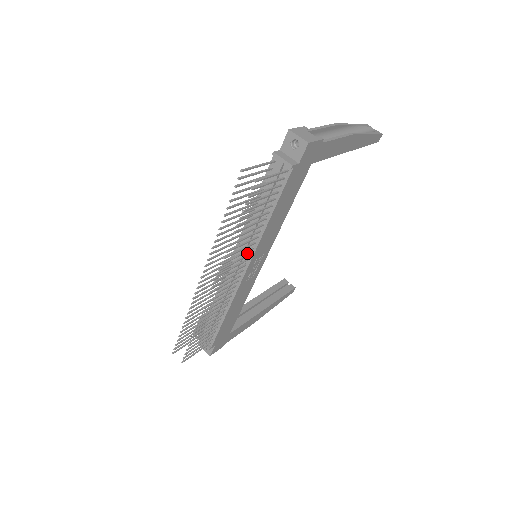
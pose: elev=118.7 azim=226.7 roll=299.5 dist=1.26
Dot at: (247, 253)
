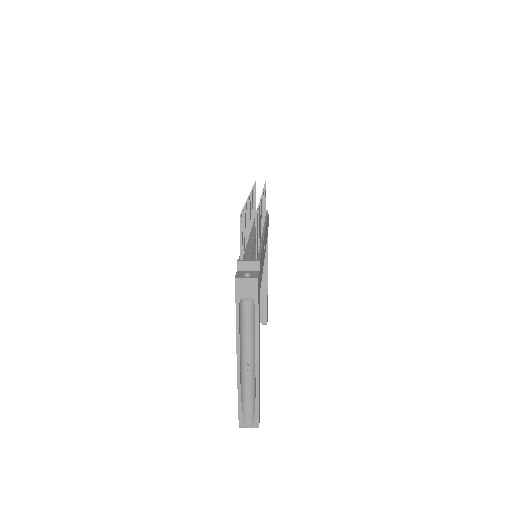
Dot at: occluded
